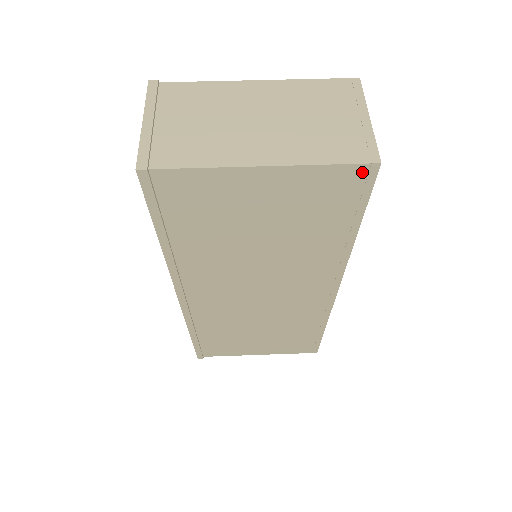
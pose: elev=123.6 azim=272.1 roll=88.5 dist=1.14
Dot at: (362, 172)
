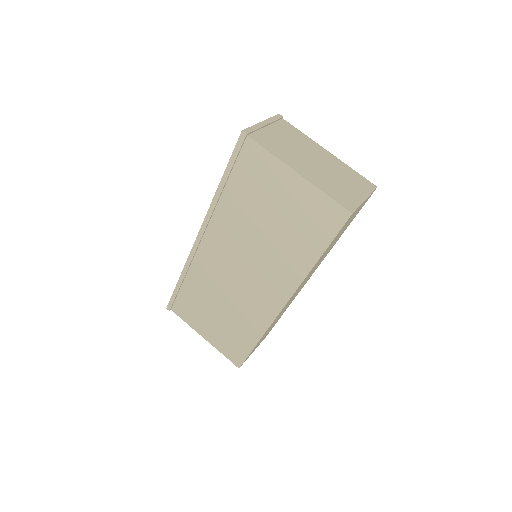
Dot at: (341, 213)
